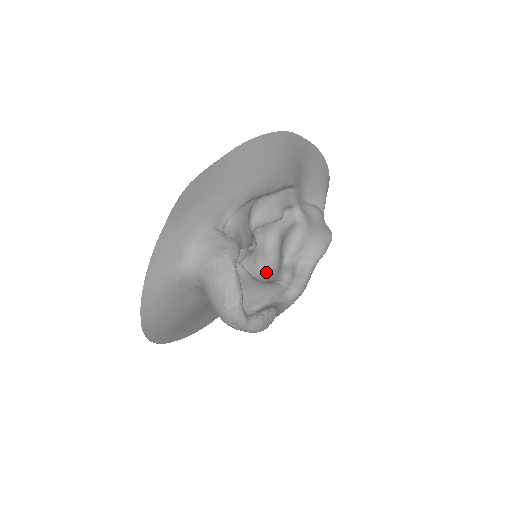
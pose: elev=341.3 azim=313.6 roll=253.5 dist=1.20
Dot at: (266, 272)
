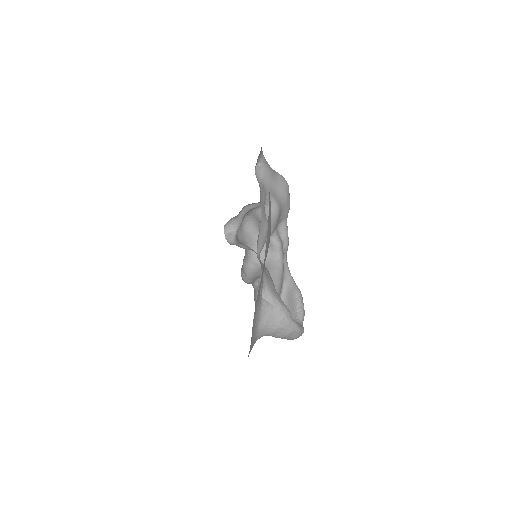
Dot at: (256, 247)
